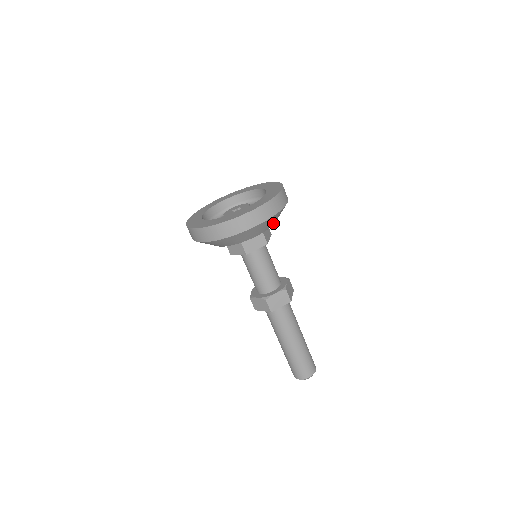
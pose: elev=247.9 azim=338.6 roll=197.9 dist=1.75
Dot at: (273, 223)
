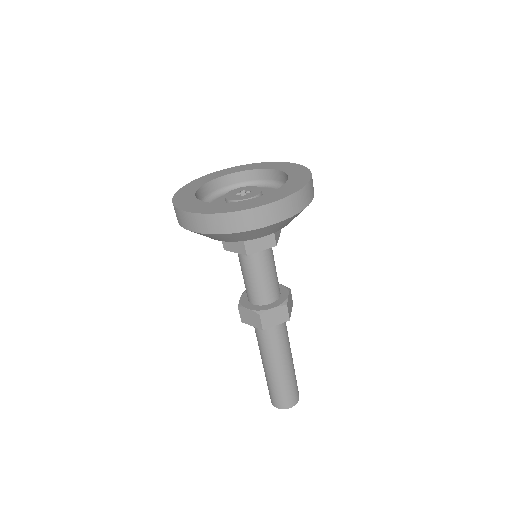
Dot at: (245, 238)
